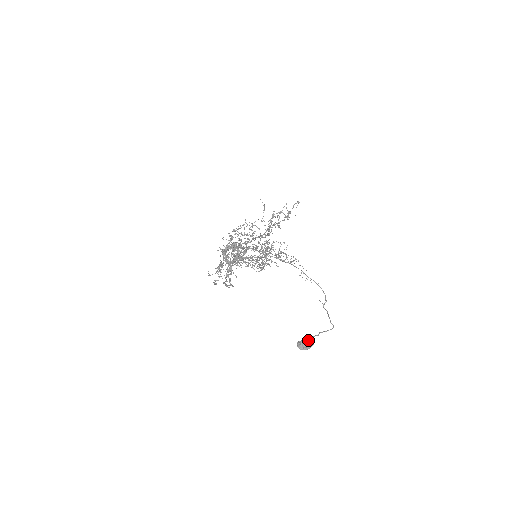
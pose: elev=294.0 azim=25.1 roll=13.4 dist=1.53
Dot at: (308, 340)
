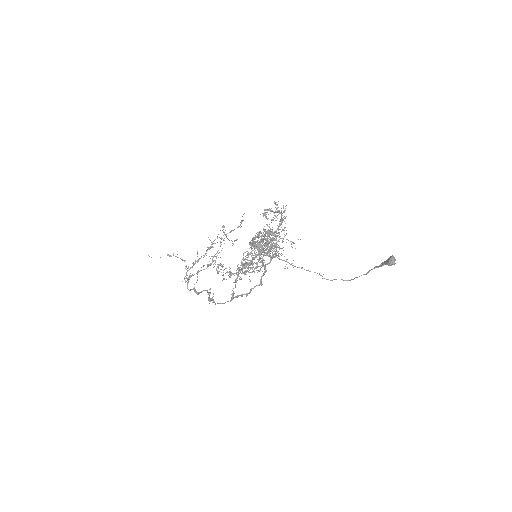
Dot at: occluded
